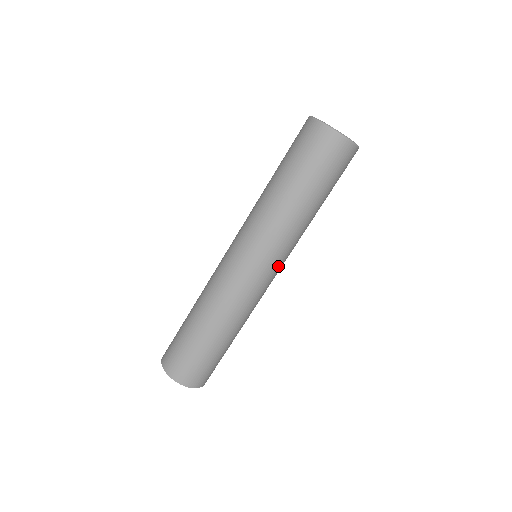
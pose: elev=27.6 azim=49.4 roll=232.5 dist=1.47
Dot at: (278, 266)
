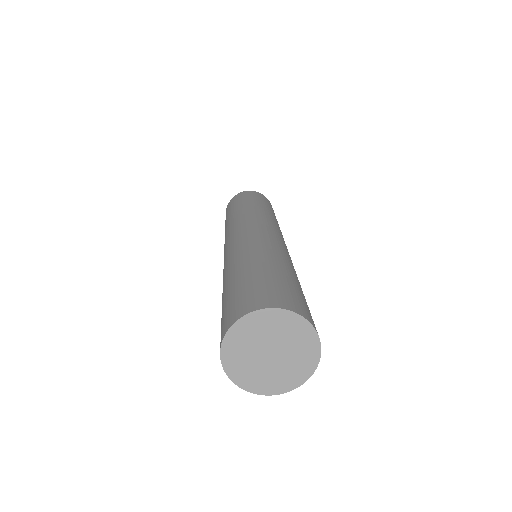
Dot at: (278, 233)
